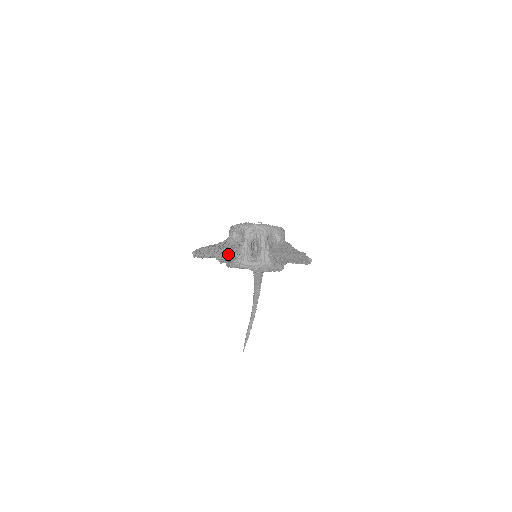
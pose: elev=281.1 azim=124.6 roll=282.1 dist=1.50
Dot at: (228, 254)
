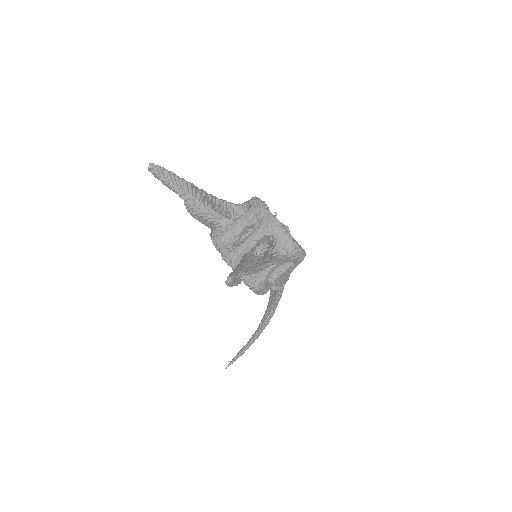
Dot at: (202, 210)
